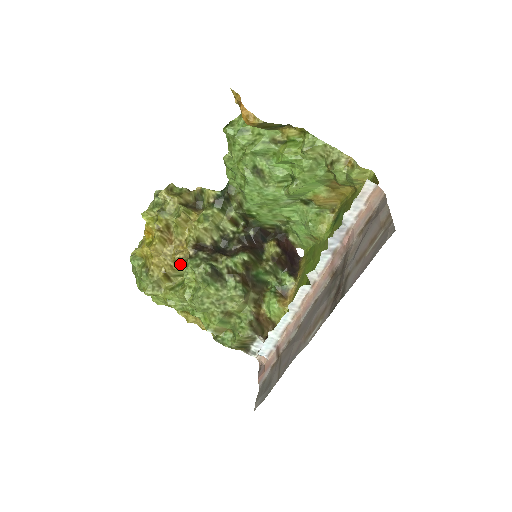
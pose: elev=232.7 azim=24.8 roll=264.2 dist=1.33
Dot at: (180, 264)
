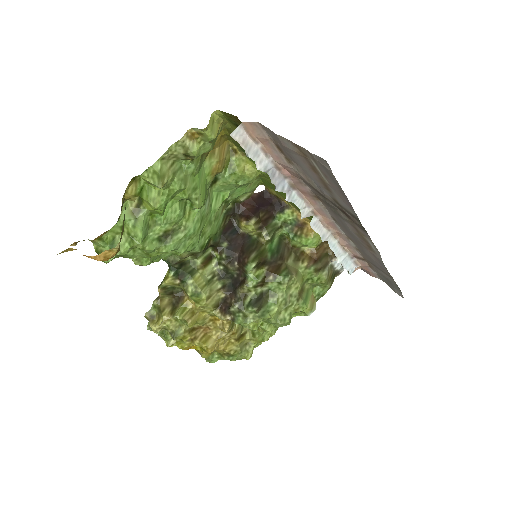
Dot at: (233, 326)
